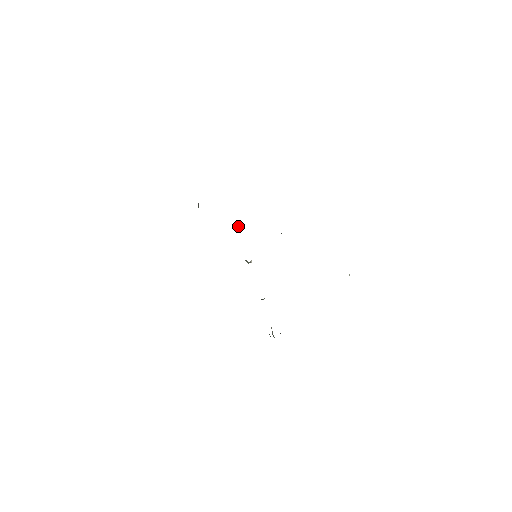
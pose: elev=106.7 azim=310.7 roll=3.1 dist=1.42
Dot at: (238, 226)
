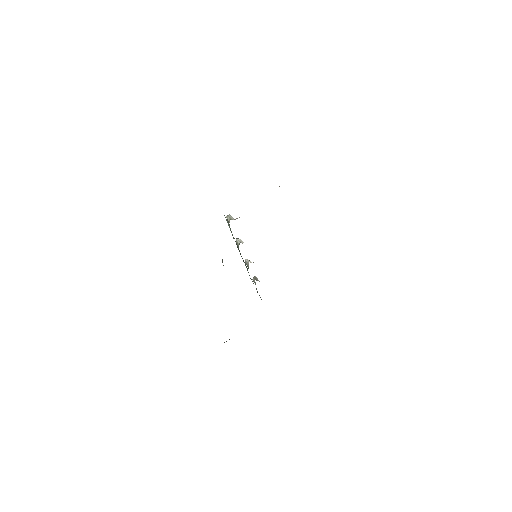
Dot at: occluded
